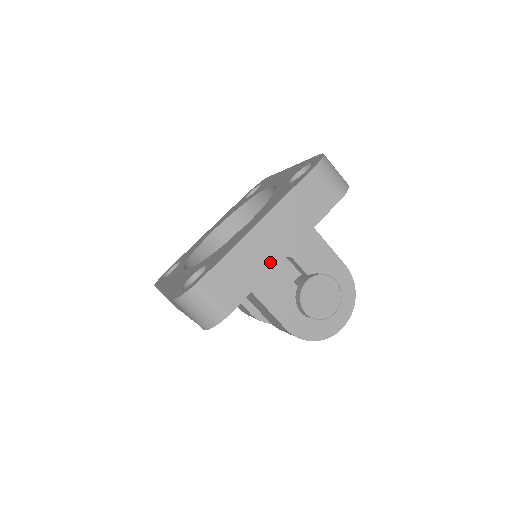
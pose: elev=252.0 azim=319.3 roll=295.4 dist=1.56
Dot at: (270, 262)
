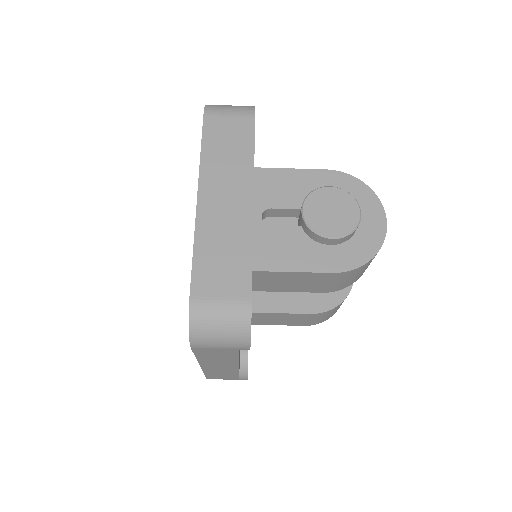
Dot at: (243, 222)
